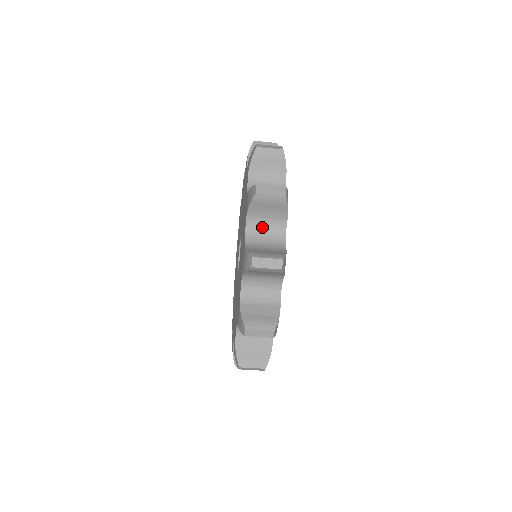
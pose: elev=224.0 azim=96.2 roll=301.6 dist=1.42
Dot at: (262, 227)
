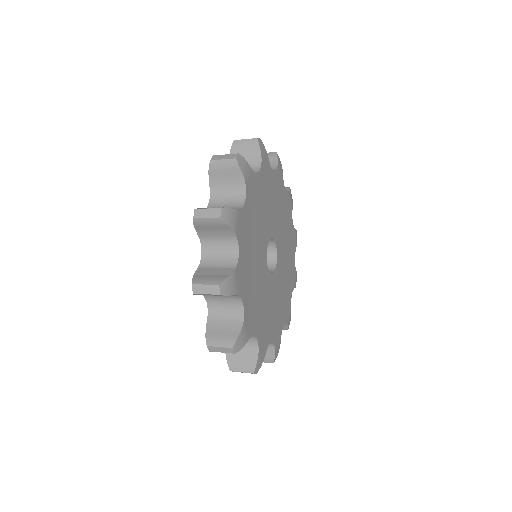
Dot at: (219, 299)
